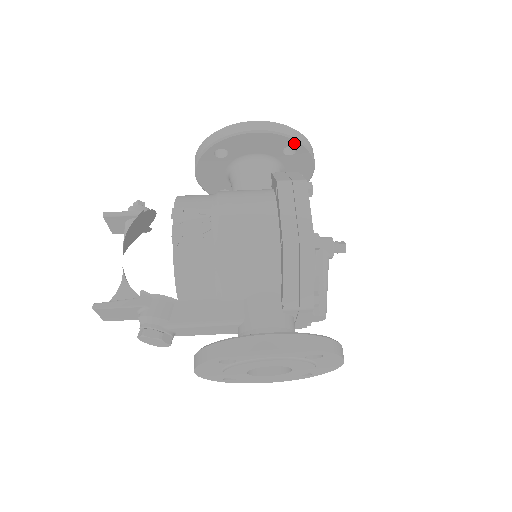
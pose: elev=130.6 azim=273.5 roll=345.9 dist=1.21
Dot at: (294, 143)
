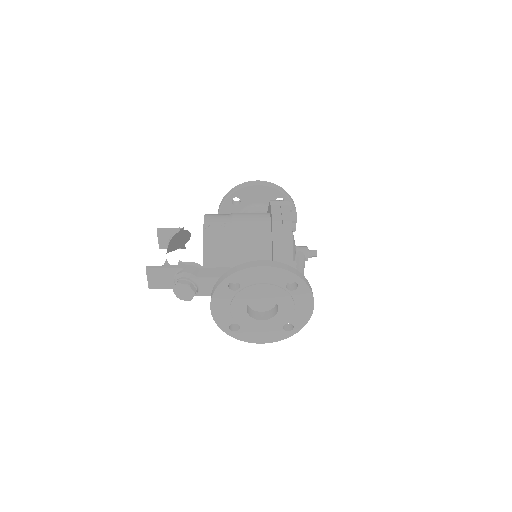
Dot at: (282, 195)
